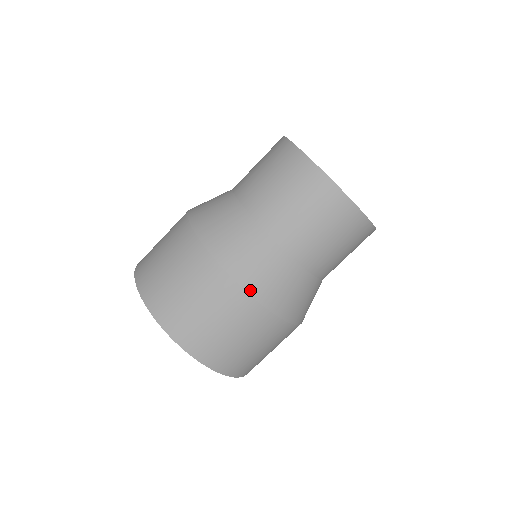
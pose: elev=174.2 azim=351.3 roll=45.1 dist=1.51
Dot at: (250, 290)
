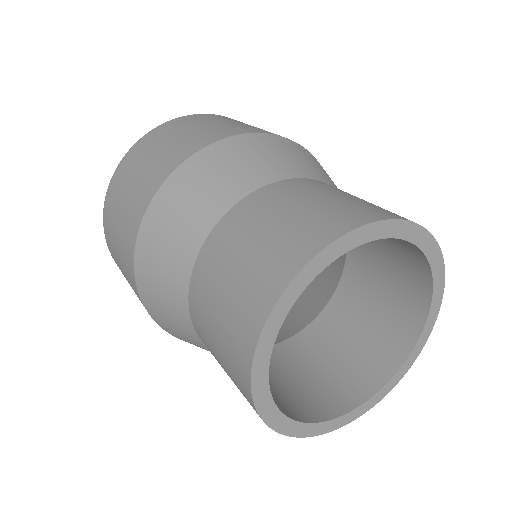
Dot at: (156, 320)
